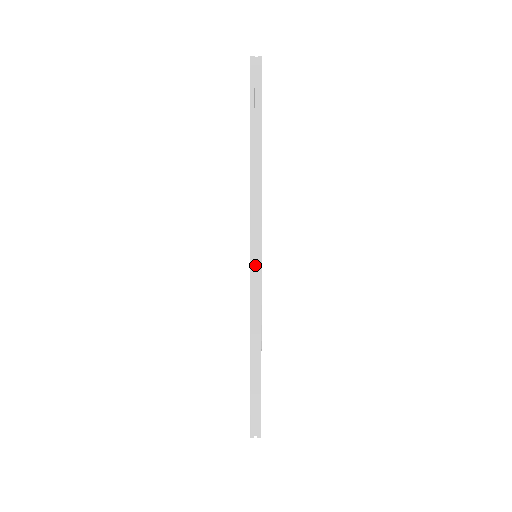
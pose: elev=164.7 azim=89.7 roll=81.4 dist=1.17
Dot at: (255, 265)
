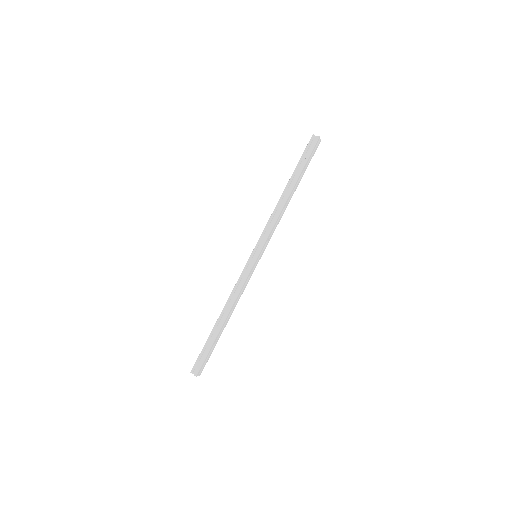
Dot at: (252, 261)
